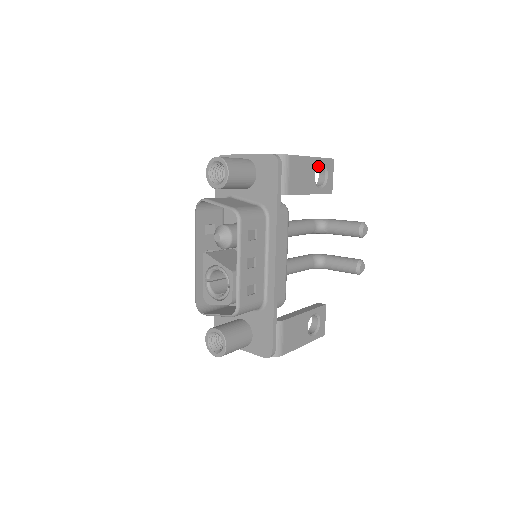
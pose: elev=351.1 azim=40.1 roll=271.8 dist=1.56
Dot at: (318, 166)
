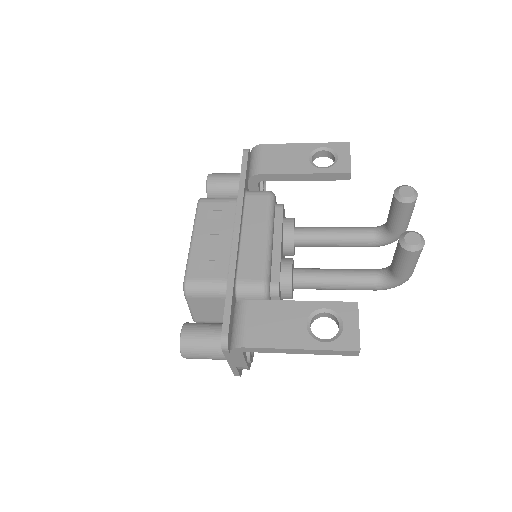
Dot at: (318, 151)
